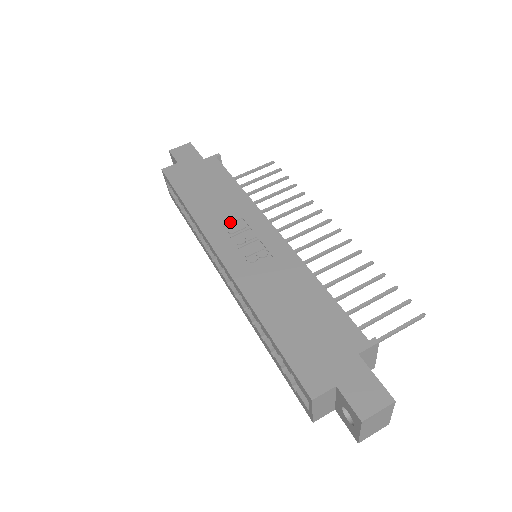
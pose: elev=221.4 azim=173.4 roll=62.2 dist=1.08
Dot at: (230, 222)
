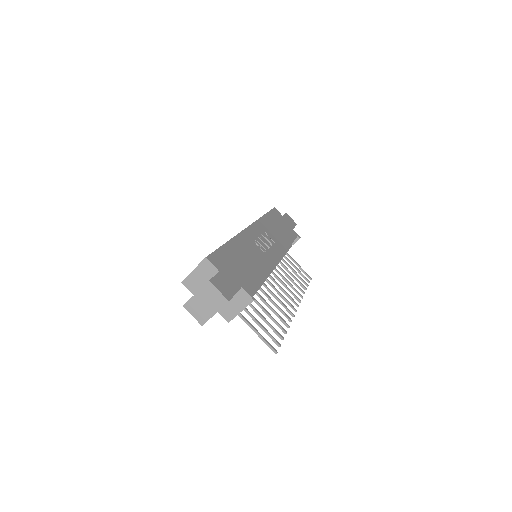
Dot at: (269, 236)
